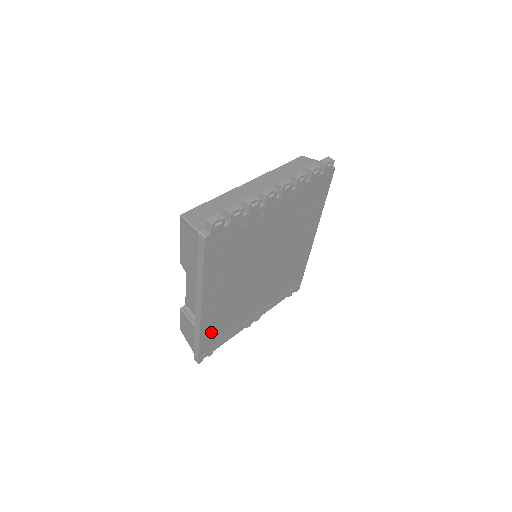
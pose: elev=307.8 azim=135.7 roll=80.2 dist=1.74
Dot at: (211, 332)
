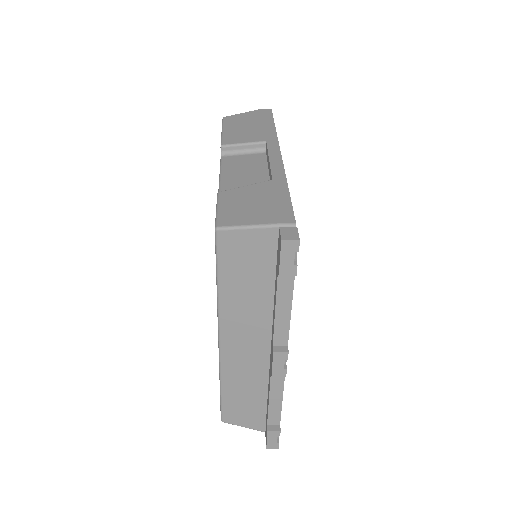
Dot at: occluded
